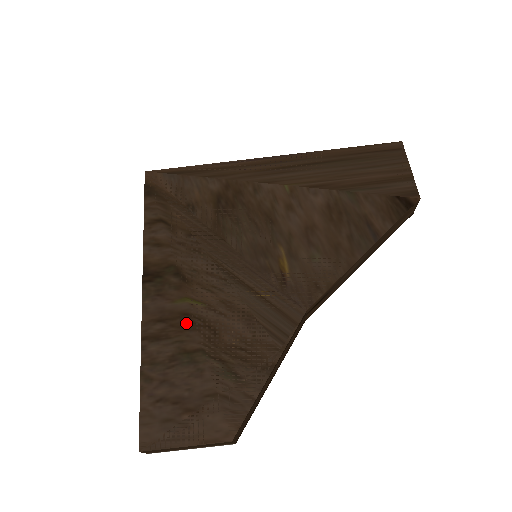
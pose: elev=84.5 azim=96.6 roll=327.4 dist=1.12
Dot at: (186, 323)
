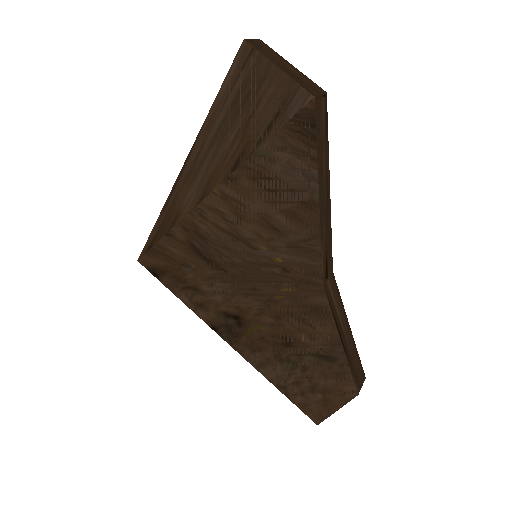
Dot at: (266, 344)
